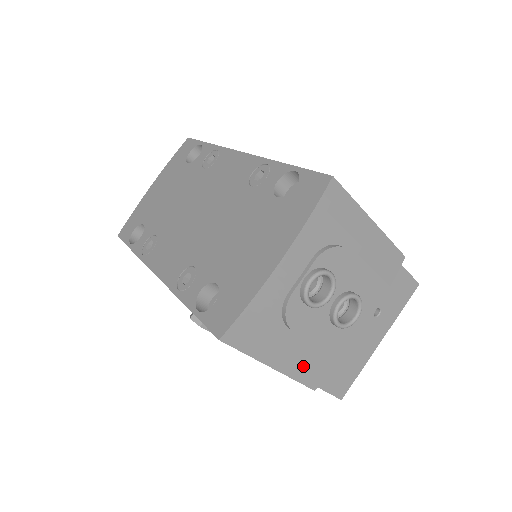
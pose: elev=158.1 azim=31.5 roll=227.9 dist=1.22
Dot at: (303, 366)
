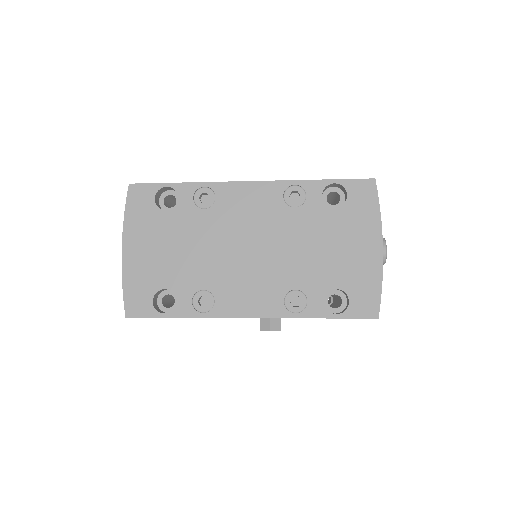
Dot at: occluded
